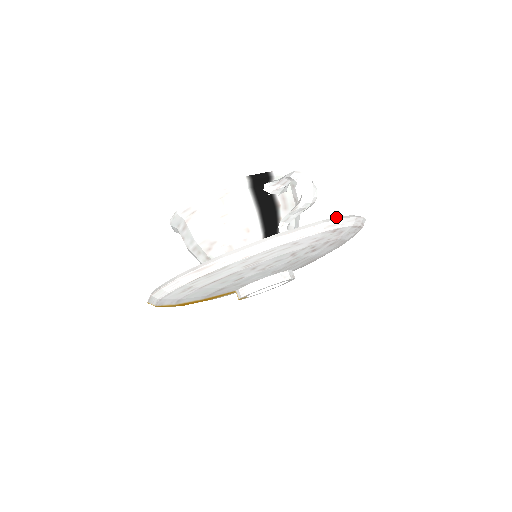
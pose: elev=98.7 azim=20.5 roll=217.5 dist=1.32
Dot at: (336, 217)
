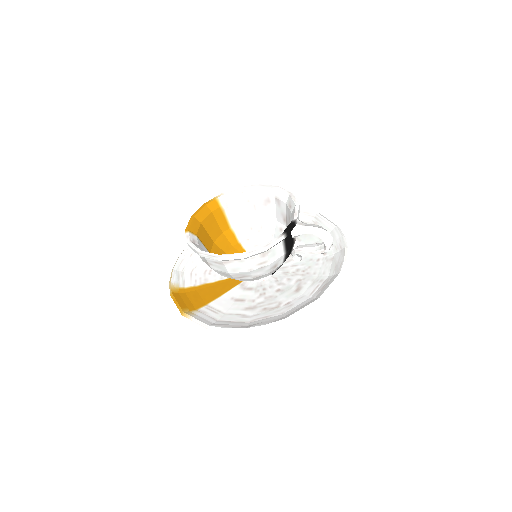
Dot at: (344, 262)
